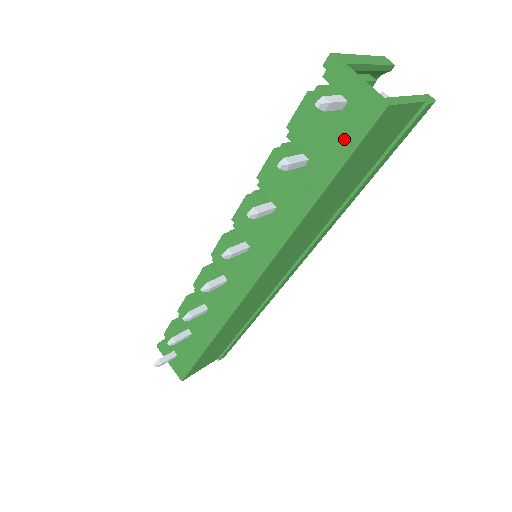
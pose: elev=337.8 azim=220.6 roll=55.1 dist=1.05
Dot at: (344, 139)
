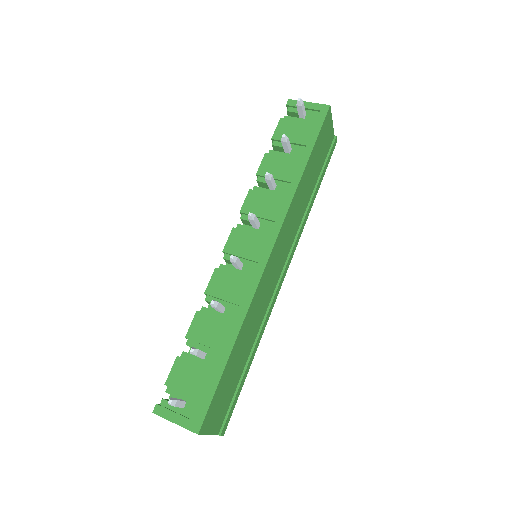
Dot at: (312, 128)
